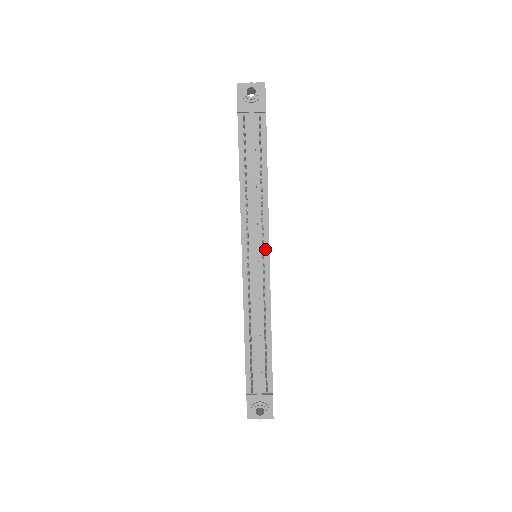
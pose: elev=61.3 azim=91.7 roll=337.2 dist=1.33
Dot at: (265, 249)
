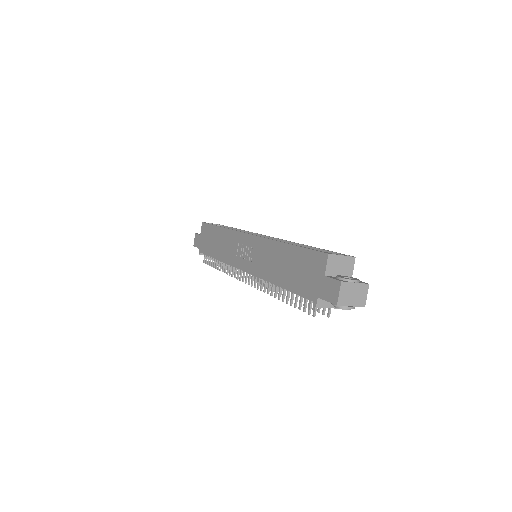
Dot at: occluded
